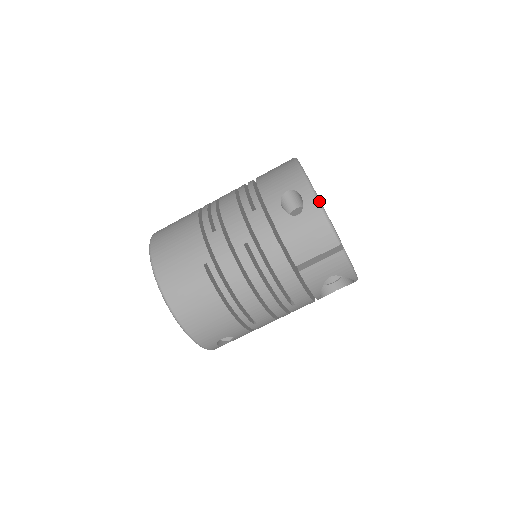
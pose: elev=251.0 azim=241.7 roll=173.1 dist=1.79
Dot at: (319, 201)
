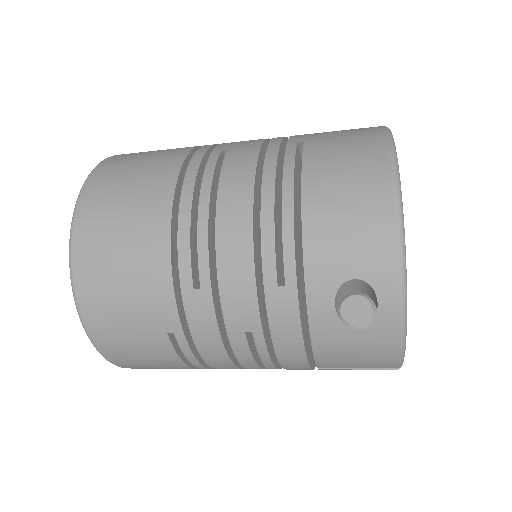
Dot at: (405, 322)
